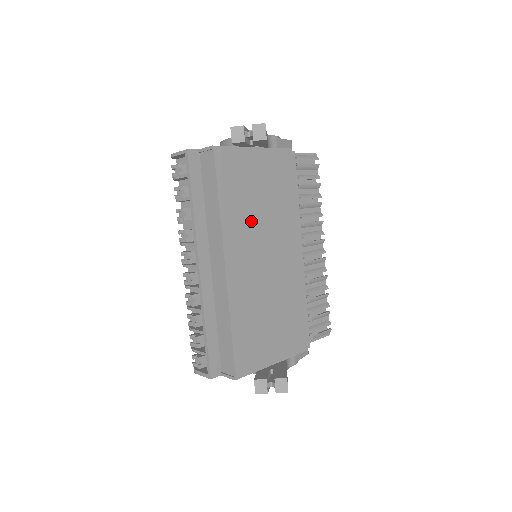
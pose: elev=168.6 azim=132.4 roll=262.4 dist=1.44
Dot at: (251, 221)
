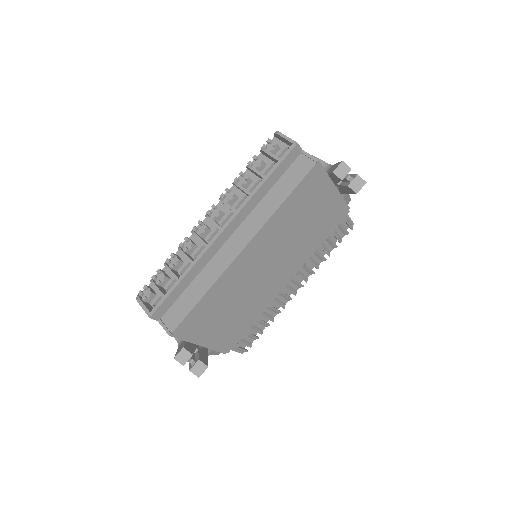
Dot at: (286, 233)
